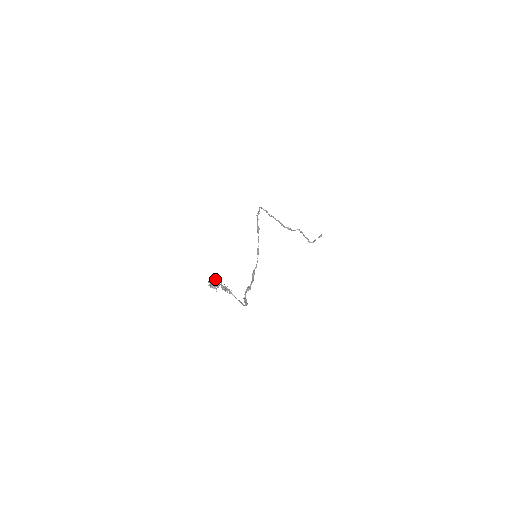
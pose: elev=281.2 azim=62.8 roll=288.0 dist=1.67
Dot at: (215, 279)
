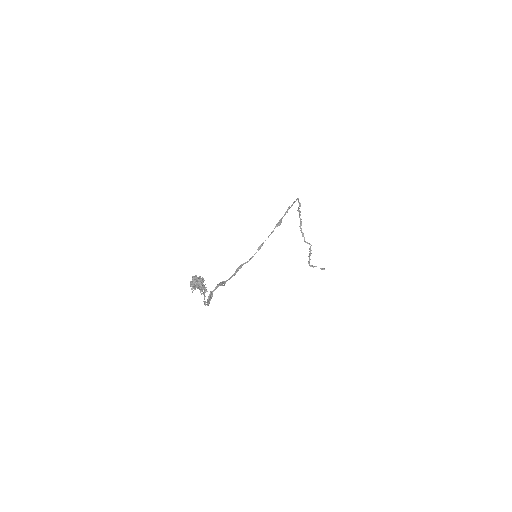
Dot at: (202, 280)
